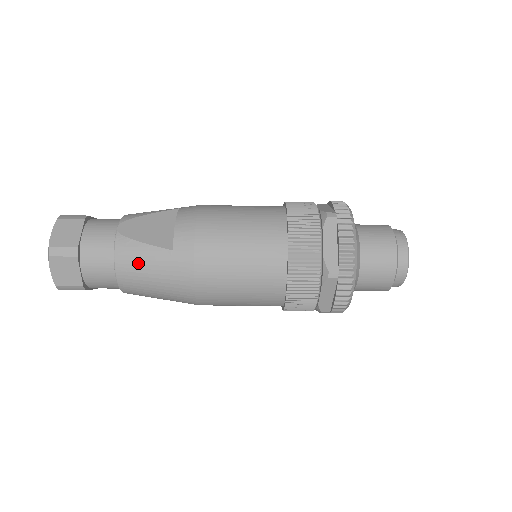
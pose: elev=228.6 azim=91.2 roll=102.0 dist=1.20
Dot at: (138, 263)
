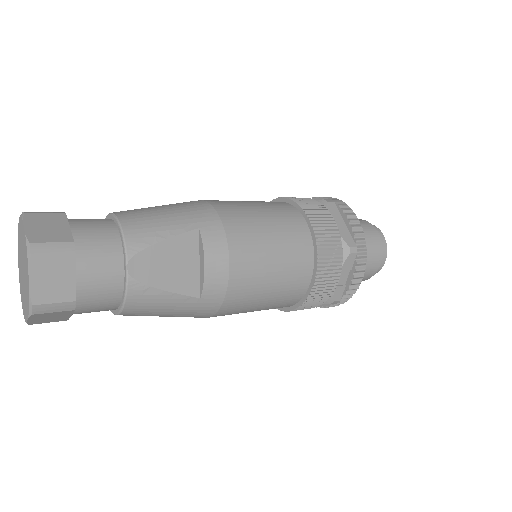
Dot at: (154, 308)
